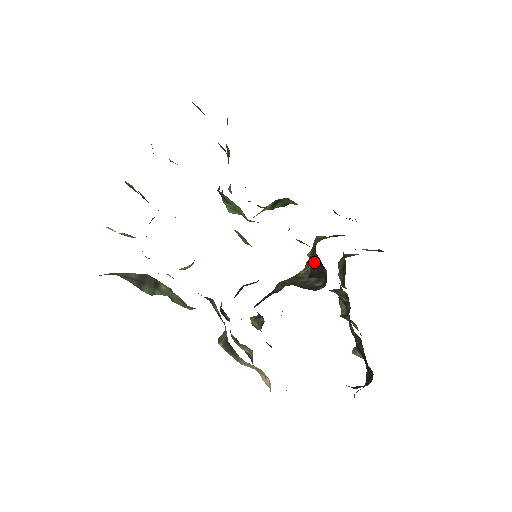
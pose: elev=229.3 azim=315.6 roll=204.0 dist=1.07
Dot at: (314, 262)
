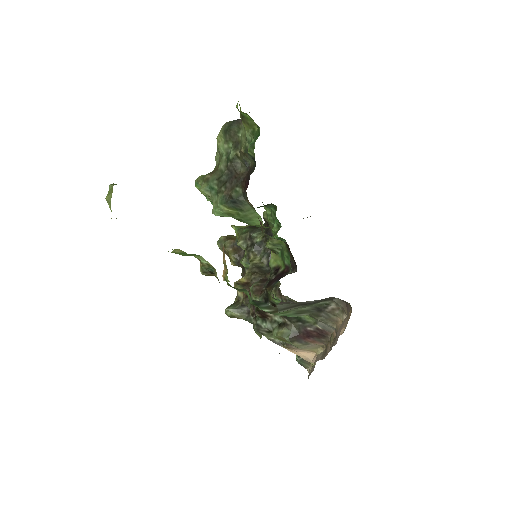
Dot at: occluded
